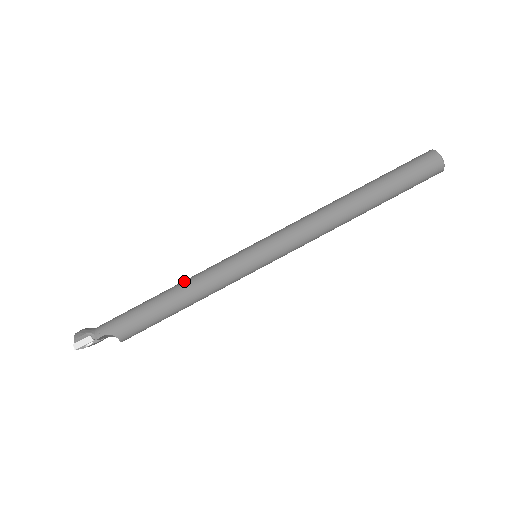
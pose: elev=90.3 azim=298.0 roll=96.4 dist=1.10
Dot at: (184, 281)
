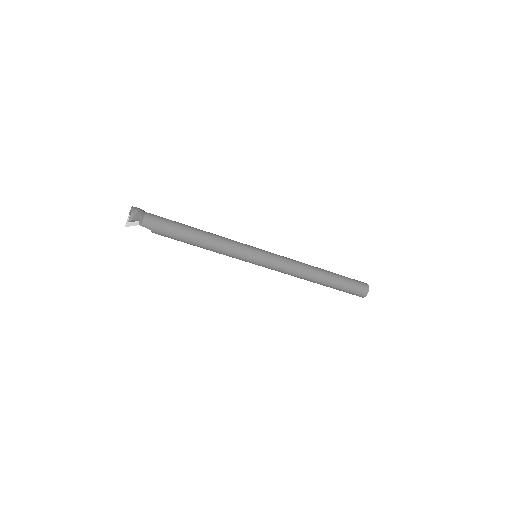
Dot at: (213, 239)
